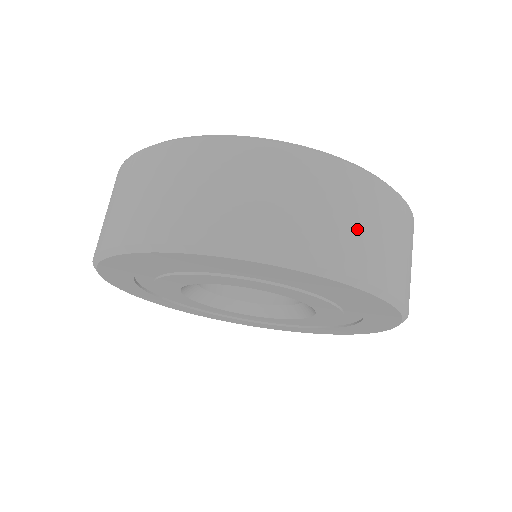
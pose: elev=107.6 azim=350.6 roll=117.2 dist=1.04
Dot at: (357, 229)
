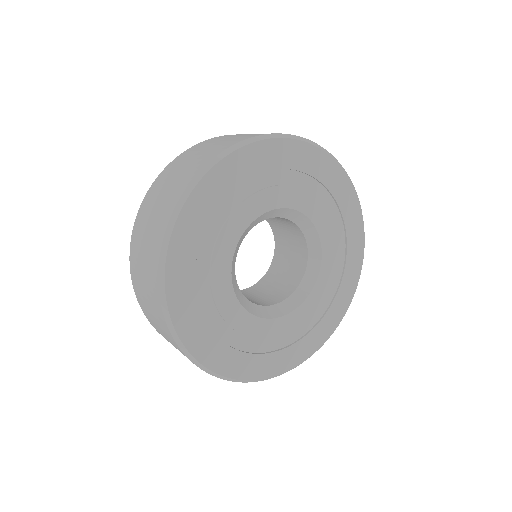
Dot at: occluded
